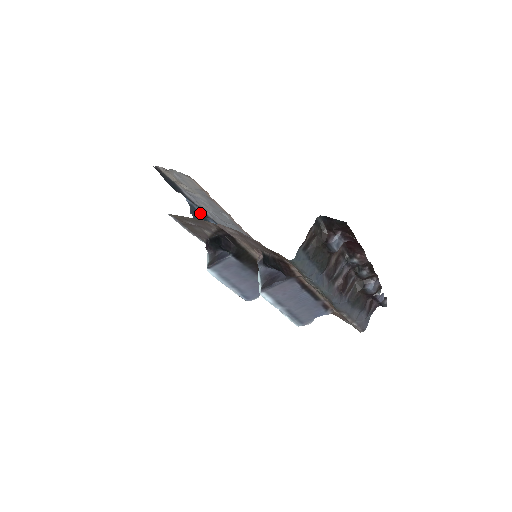
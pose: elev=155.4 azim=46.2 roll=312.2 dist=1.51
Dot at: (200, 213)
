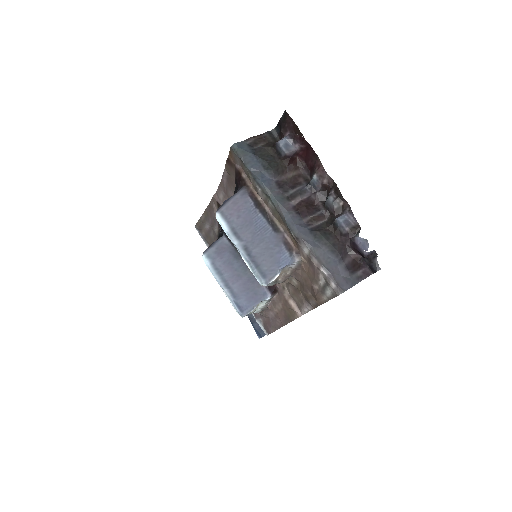
Dot at: occluded
